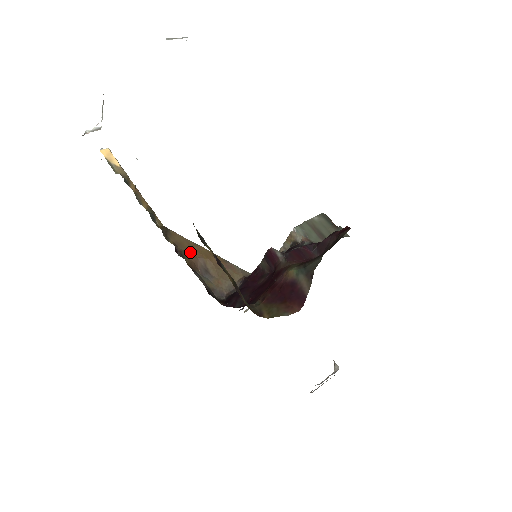
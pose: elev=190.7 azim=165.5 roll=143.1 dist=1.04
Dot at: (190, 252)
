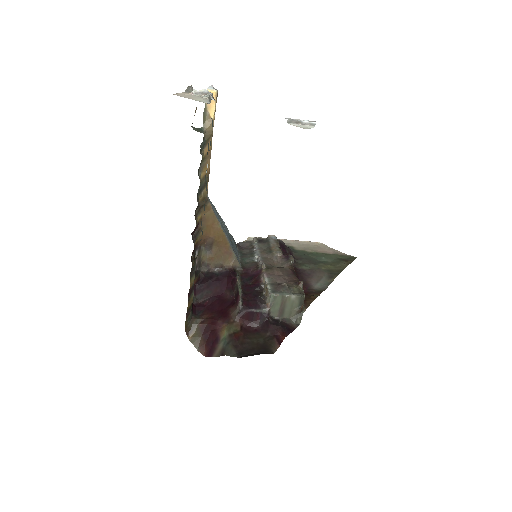
Dot at: (208, 230)
